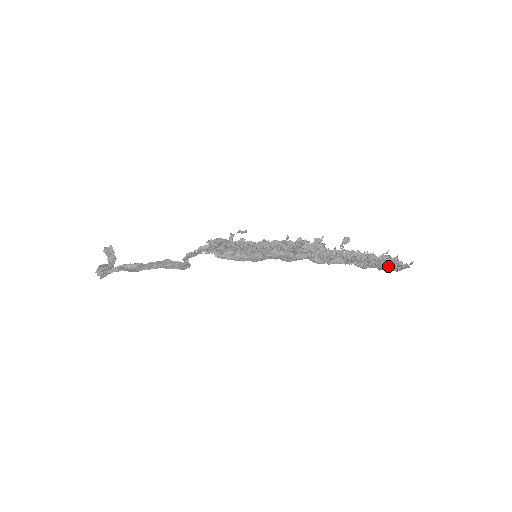
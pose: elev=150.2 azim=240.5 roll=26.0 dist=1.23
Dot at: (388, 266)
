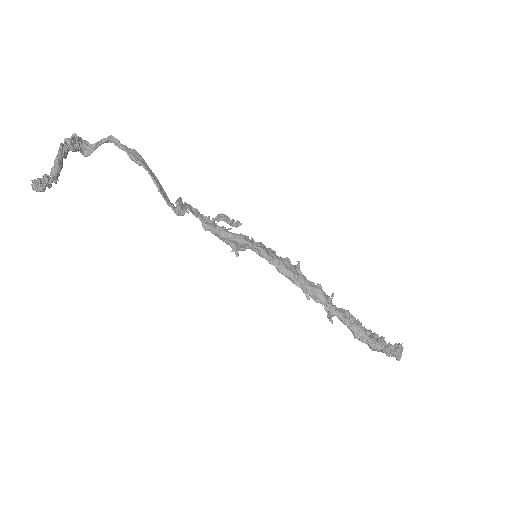
Dot at: (384, 345)
